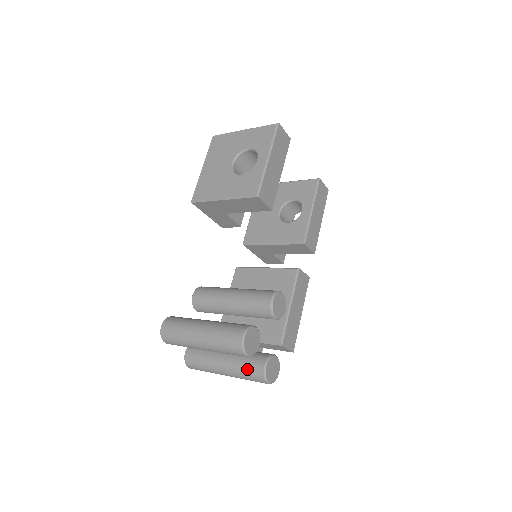
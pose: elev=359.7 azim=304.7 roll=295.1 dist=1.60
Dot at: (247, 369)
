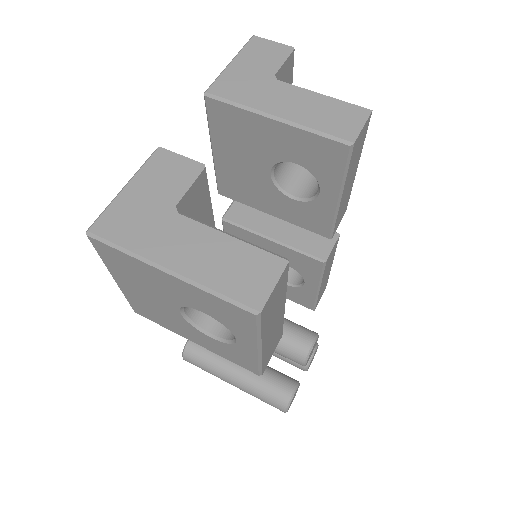
Dot at: occluded
